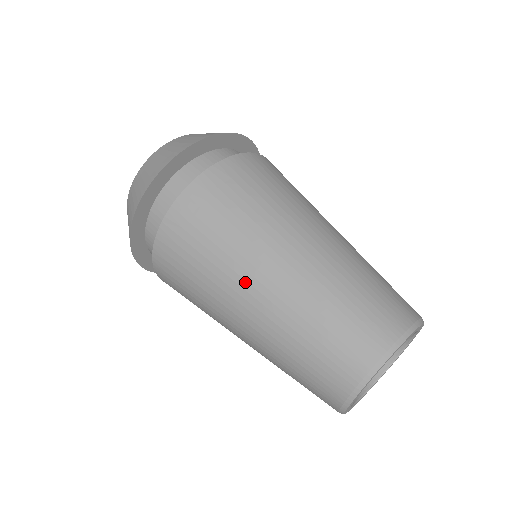
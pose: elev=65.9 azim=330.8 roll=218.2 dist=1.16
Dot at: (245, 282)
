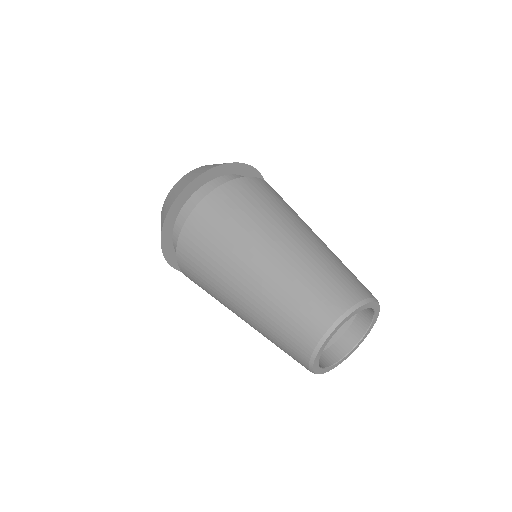
Dot at: (231, 288)
